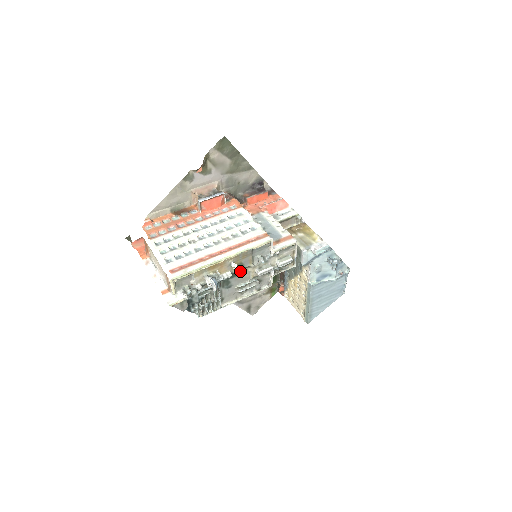
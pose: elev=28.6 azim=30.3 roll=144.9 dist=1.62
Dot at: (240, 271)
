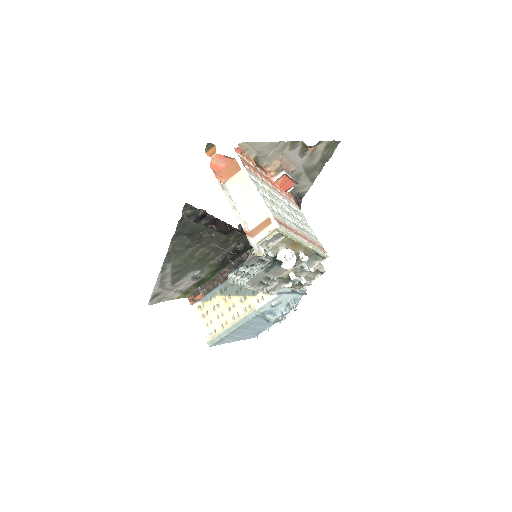
Dot at: occluded
